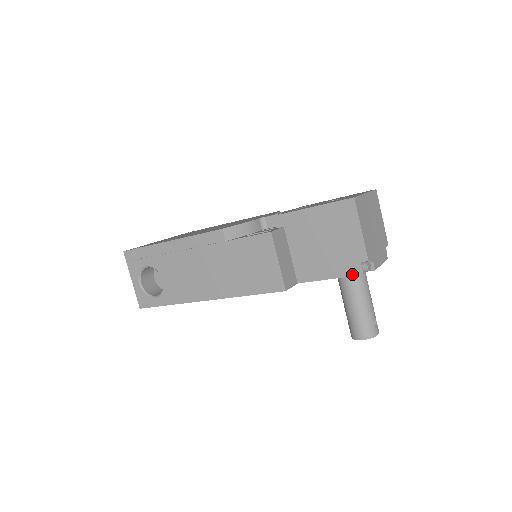
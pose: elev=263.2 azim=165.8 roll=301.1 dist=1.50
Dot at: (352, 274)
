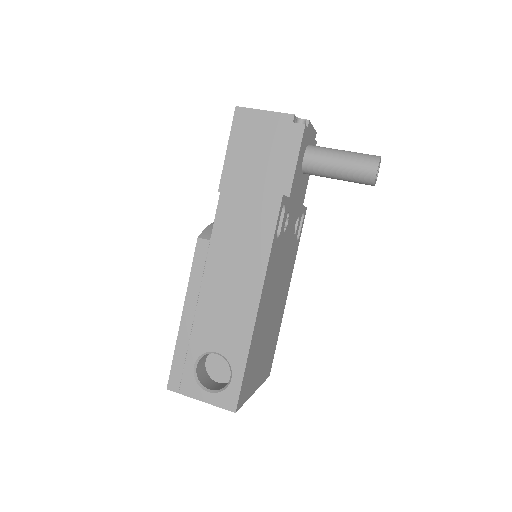
Dot at: (300, 135)
